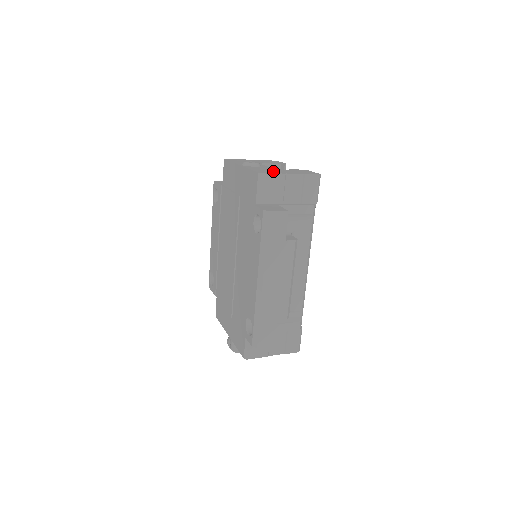
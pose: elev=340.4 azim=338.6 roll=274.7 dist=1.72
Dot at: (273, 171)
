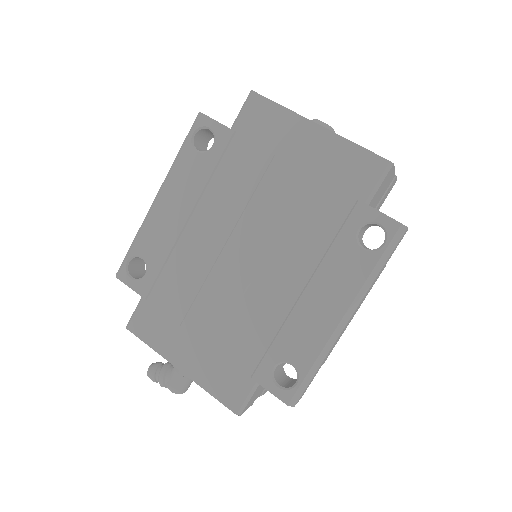
Dot at: occluded
